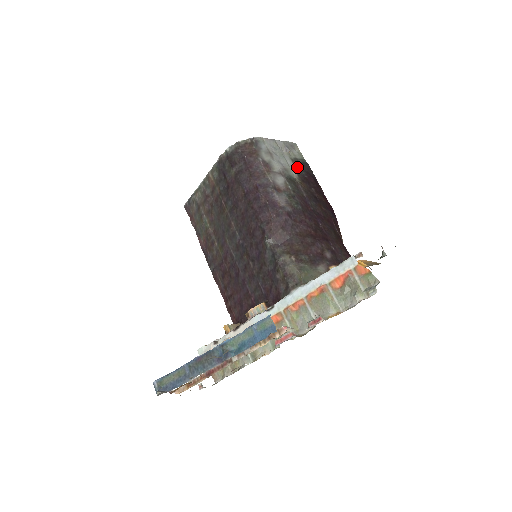
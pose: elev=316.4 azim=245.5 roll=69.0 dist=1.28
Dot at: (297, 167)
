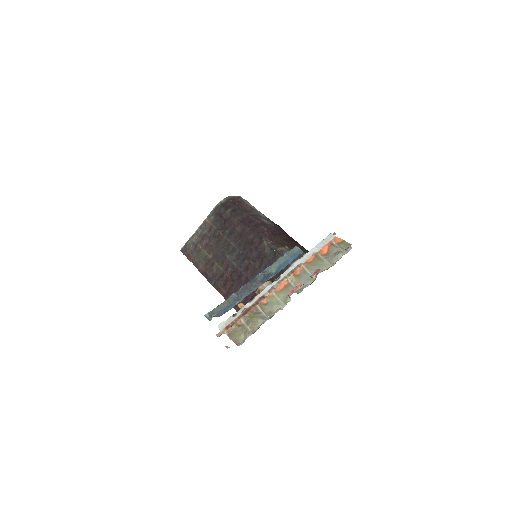
Dot at: occluded
